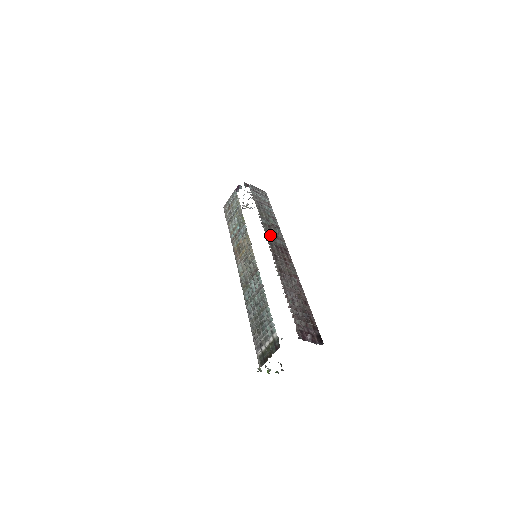
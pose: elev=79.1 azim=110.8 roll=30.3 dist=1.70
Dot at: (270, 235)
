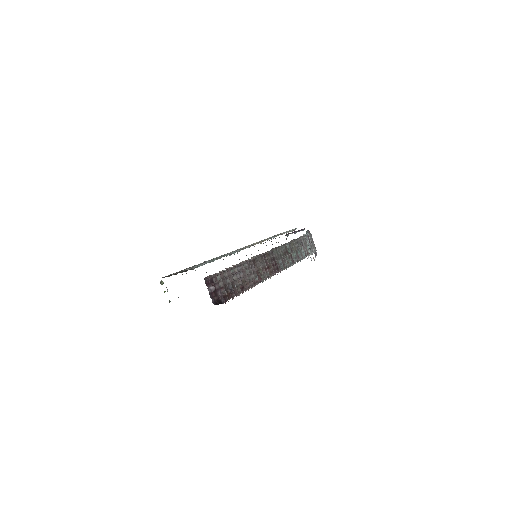
Dot at: (280, 252)
